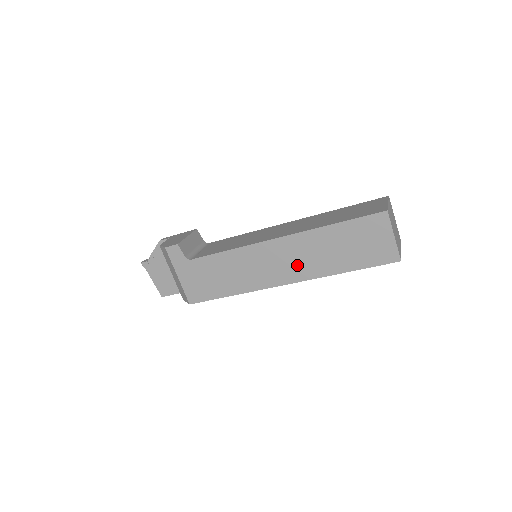
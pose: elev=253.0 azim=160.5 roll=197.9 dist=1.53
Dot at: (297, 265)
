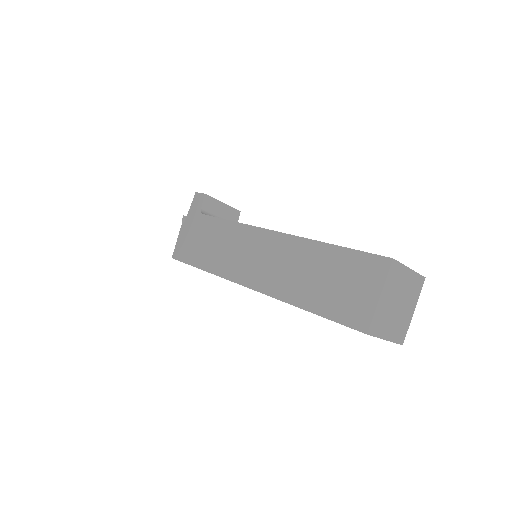
Dot at: (270, 271)
